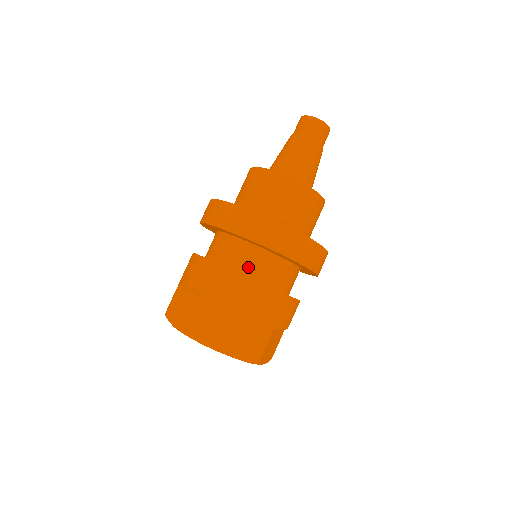
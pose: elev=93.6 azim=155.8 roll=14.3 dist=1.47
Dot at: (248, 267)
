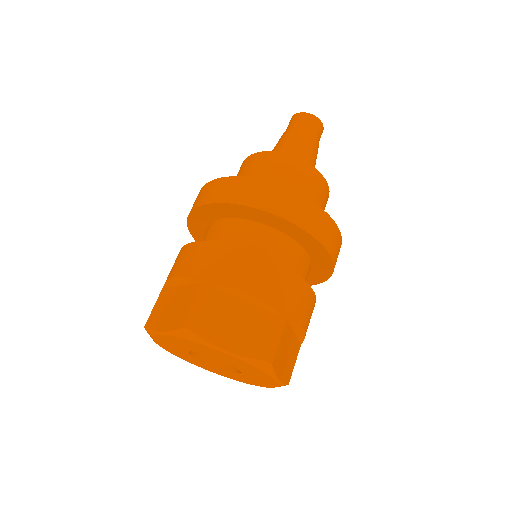
Dot at: (298, 274)
